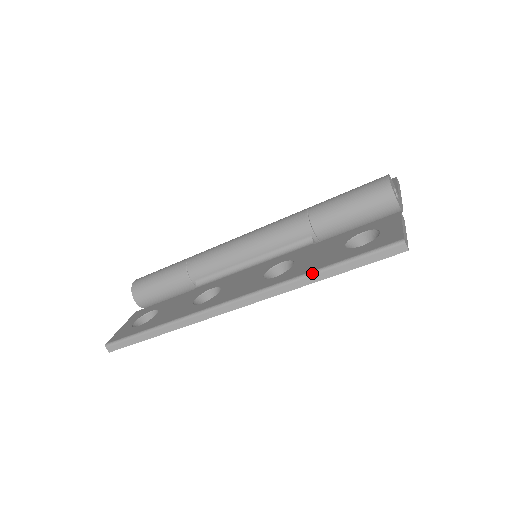
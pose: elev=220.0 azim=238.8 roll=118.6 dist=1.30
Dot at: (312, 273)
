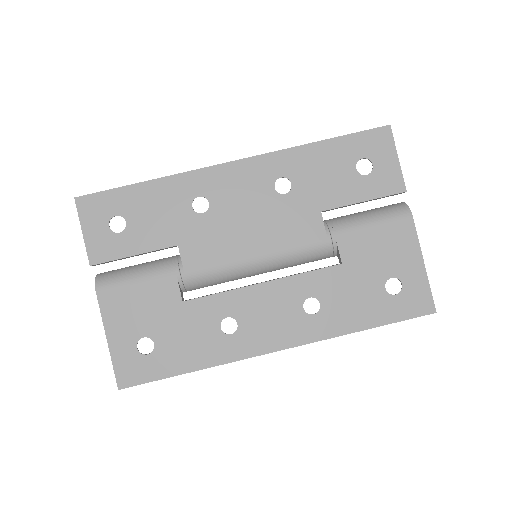
Dot at: occluded
